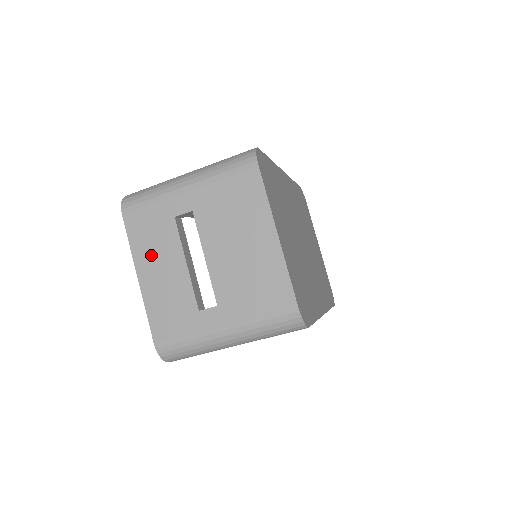
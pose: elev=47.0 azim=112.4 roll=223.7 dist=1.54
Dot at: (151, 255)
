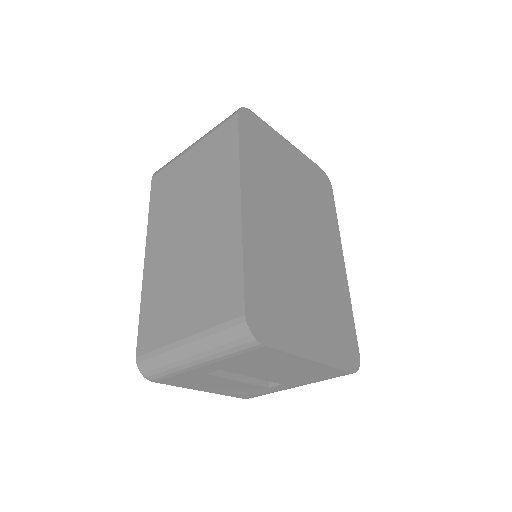
Dot at: (204, 386)
